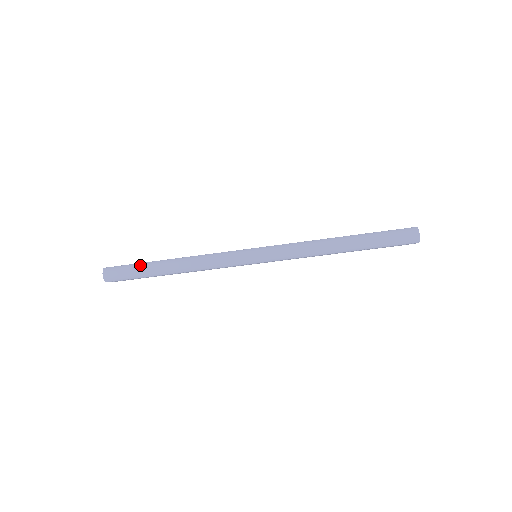
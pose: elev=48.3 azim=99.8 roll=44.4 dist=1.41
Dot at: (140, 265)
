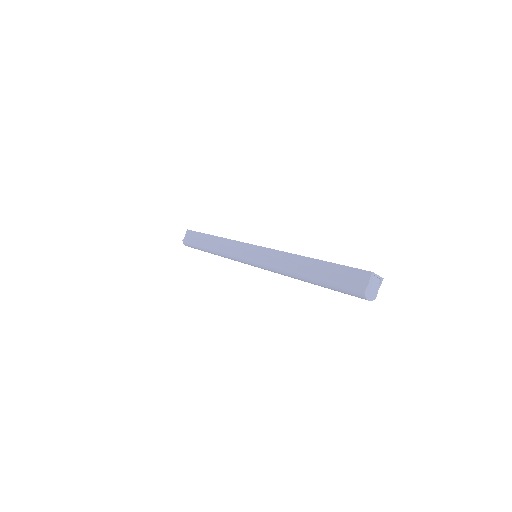
Dot at: (197, 248)
